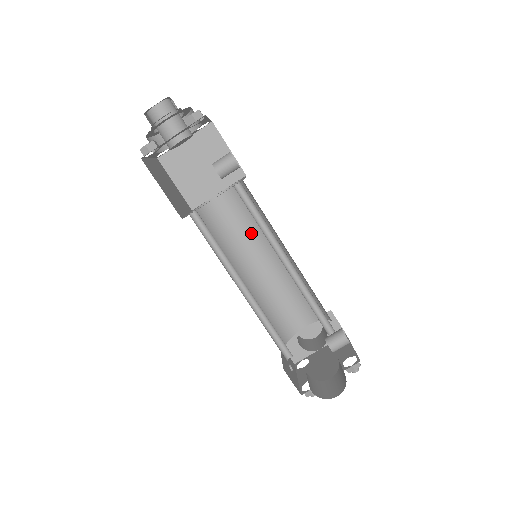
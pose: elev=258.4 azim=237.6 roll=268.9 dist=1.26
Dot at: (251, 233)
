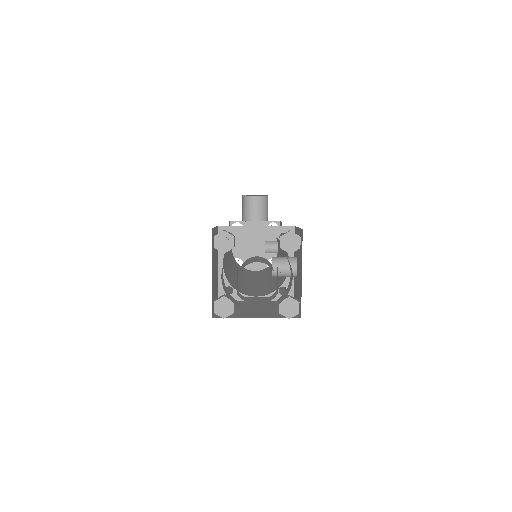
Dot at: occluded
